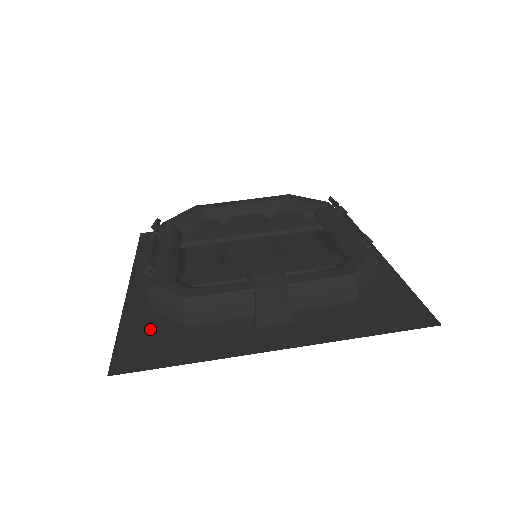
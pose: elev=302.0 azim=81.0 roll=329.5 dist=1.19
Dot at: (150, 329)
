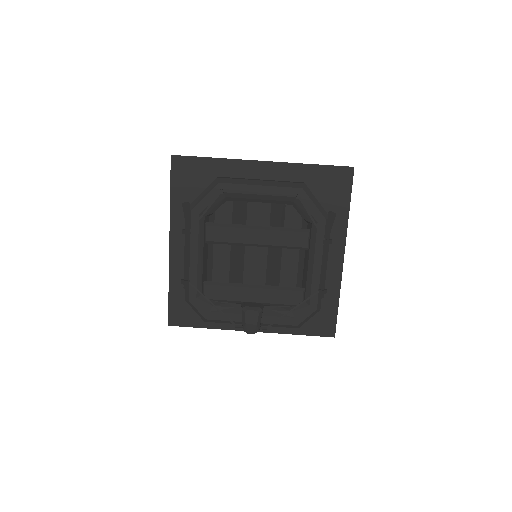
Dot at: occluded
